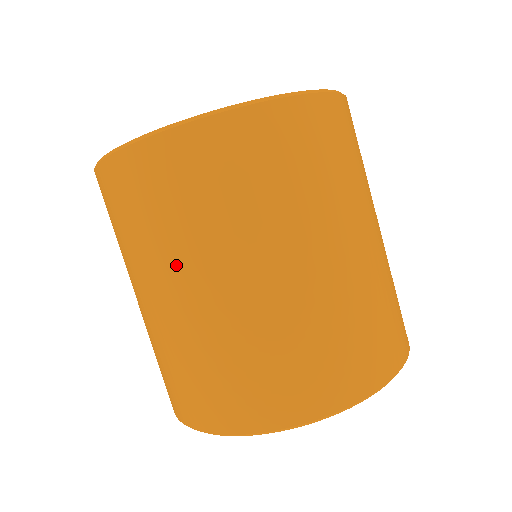
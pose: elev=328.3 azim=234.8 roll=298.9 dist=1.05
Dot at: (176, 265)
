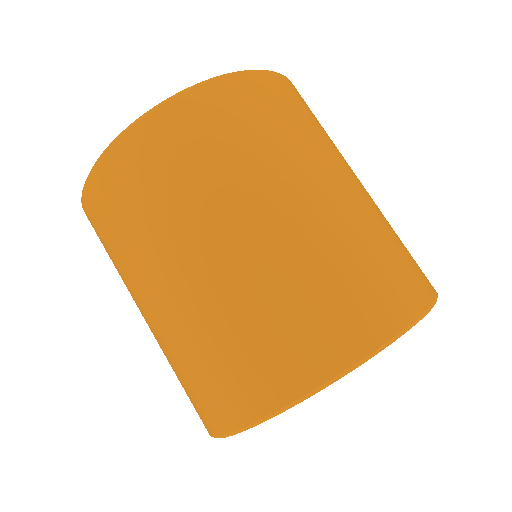
Dot at: (146, 268)
